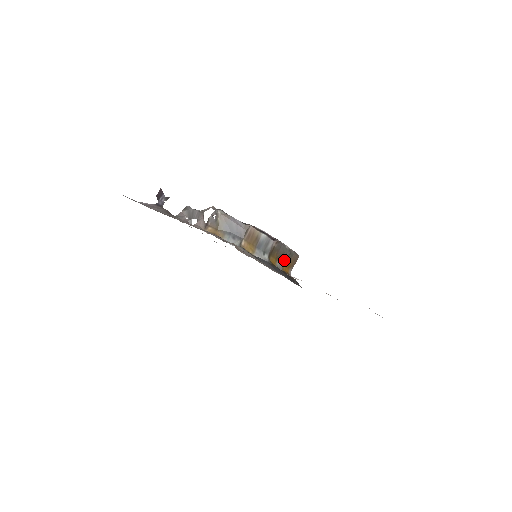
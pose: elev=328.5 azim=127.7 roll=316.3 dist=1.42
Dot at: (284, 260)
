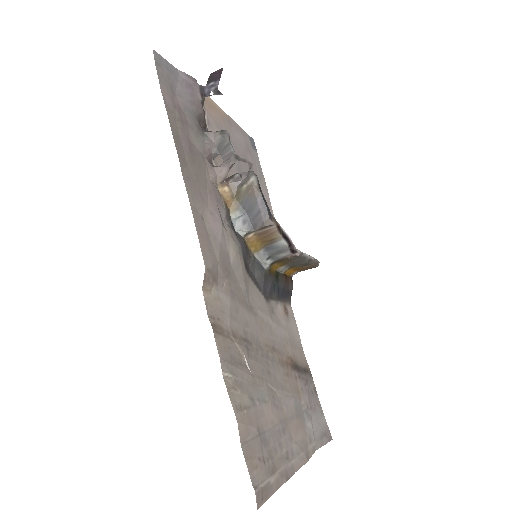
Dot at: (295, 265)
